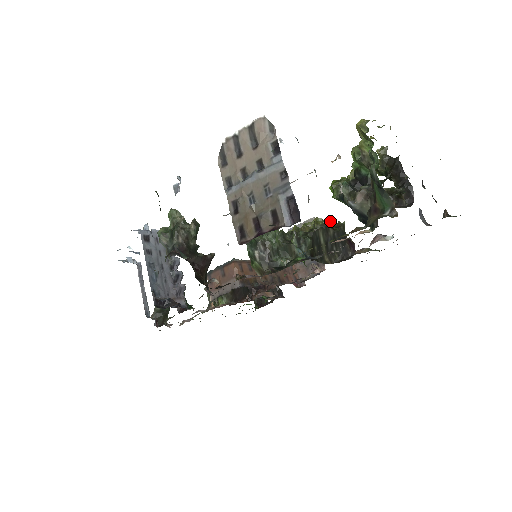
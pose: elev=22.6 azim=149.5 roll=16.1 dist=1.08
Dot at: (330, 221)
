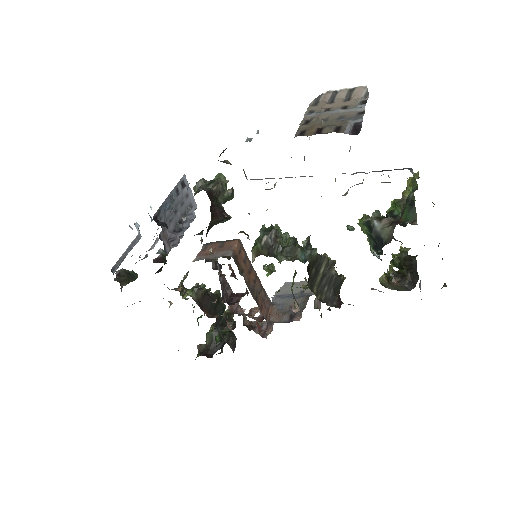
Dot at: (350, 227)
